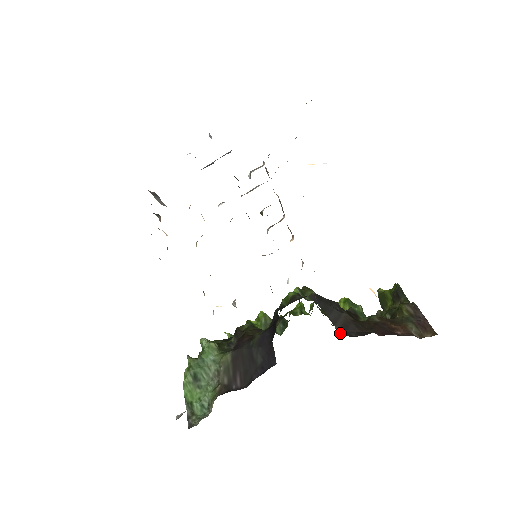
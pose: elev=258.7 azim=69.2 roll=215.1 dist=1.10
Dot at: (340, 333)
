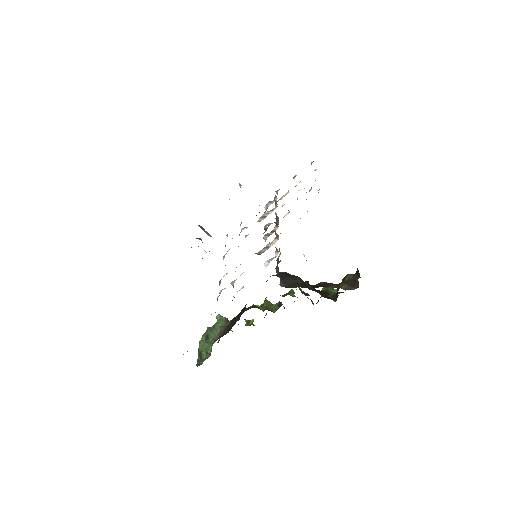
Dot at: occluded
